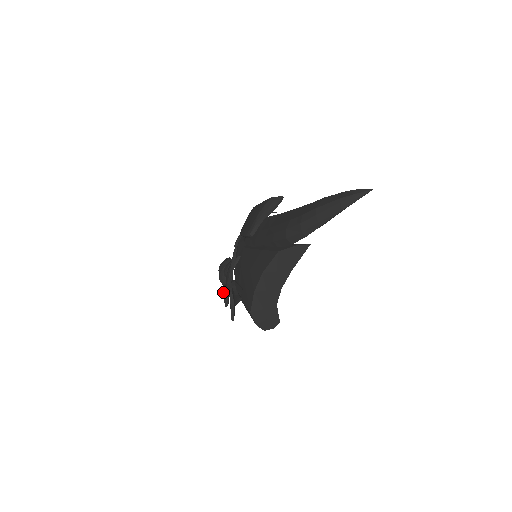
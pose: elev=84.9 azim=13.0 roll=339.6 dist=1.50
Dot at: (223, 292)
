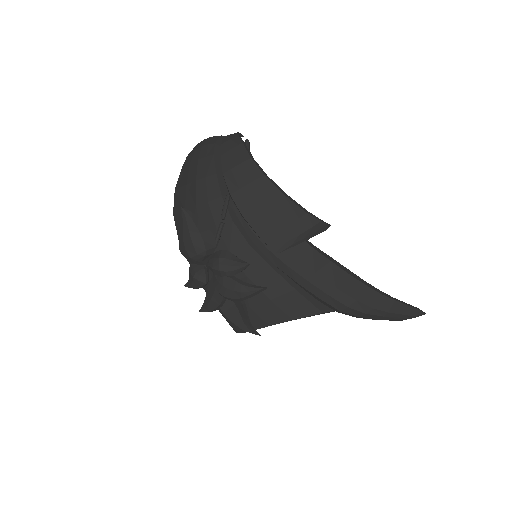
Dot at: (201, 284)
